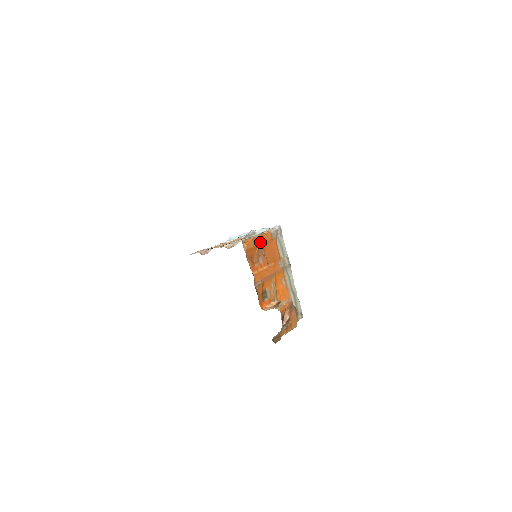
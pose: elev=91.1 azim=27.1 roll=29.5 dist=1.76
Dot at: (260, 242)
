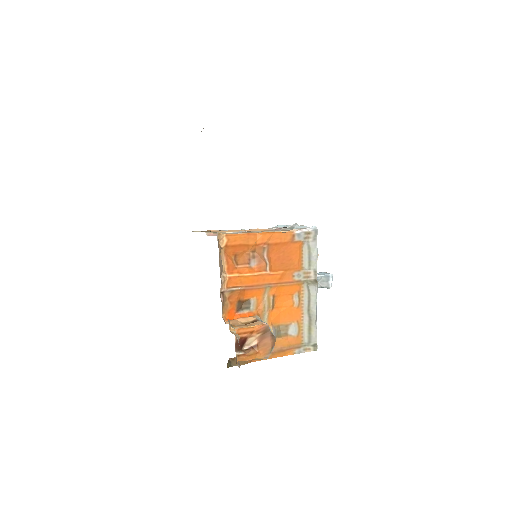
Dot at: (262, 241)
